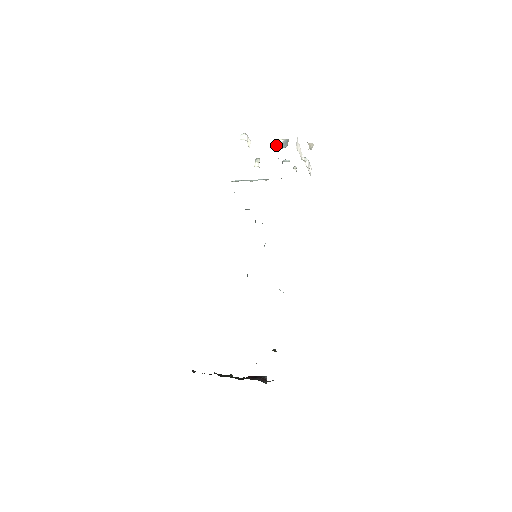
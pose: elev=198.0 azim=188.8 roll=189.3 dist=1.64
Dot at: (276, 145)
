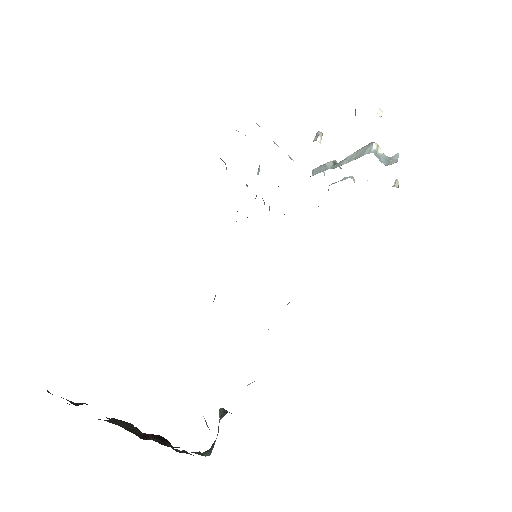
Dot at: (377, 151)
